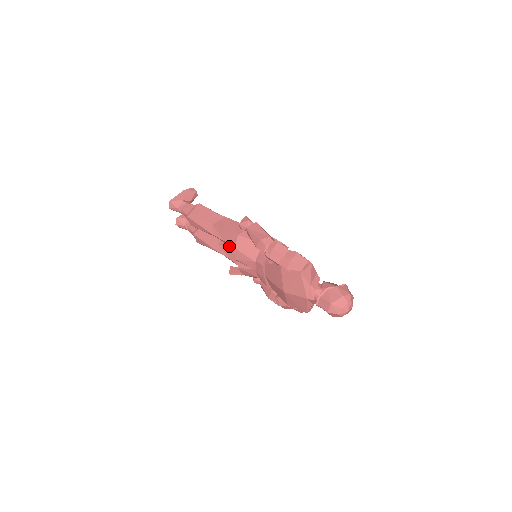
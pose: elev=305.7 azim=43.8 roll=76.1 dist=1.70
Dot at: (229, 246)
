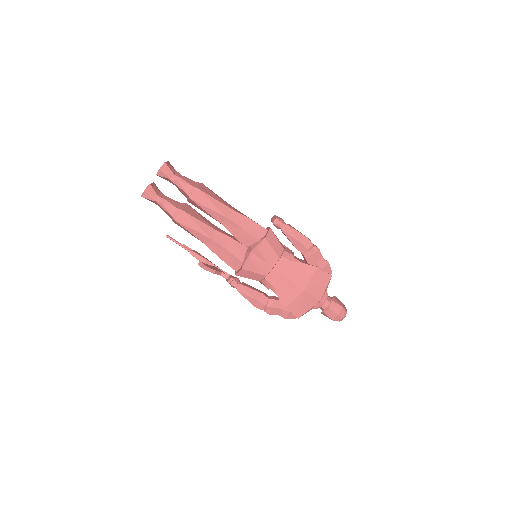
Dot at: (231, 237)
